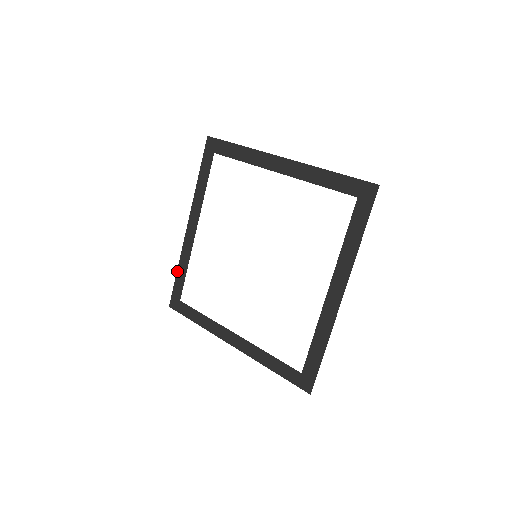
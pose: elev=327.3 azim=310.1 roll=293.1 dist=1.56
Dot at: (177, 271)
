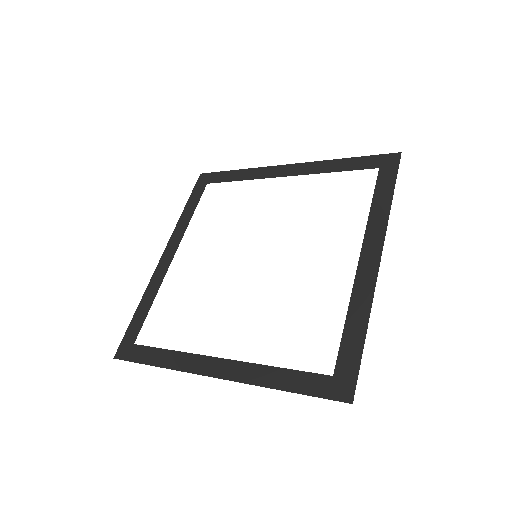
Dot at: (137, 309)
